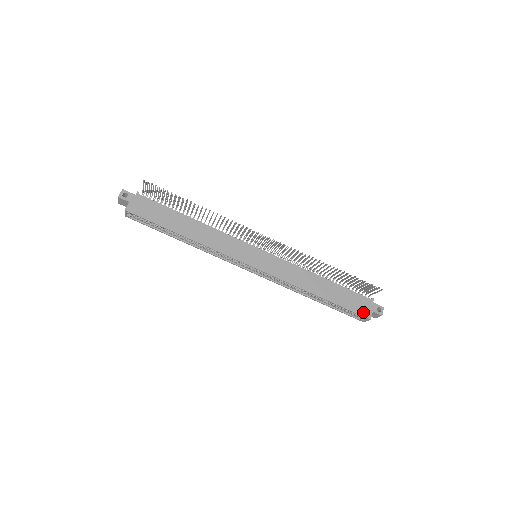
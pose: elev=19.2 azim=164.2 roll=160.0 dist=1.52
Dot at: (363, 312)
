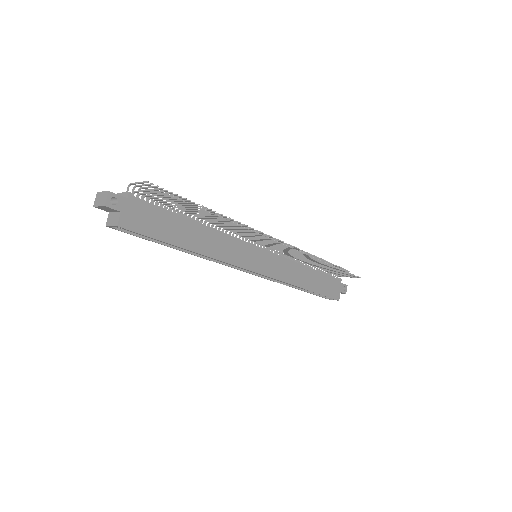
Dot at: (335, 295)
